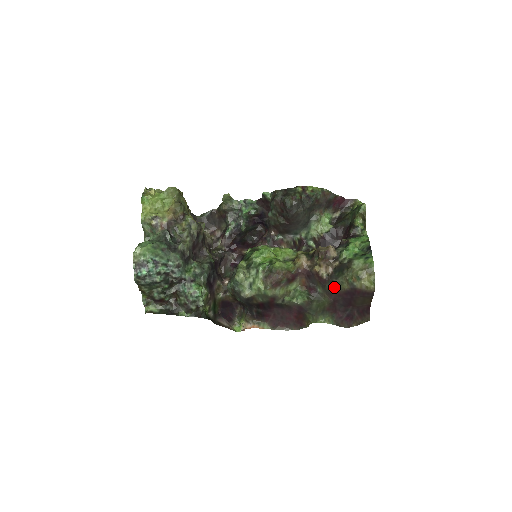
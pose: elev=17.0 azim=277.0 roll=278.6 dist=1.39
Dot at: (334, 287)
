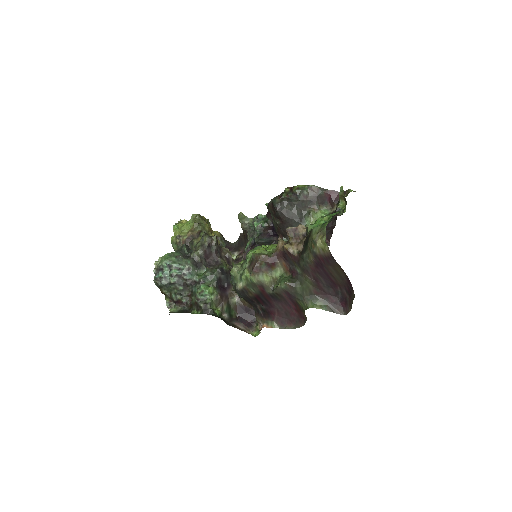
Dot at: (305, 262)
